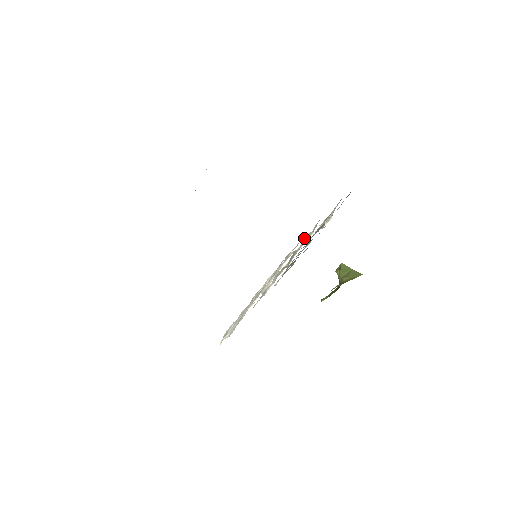
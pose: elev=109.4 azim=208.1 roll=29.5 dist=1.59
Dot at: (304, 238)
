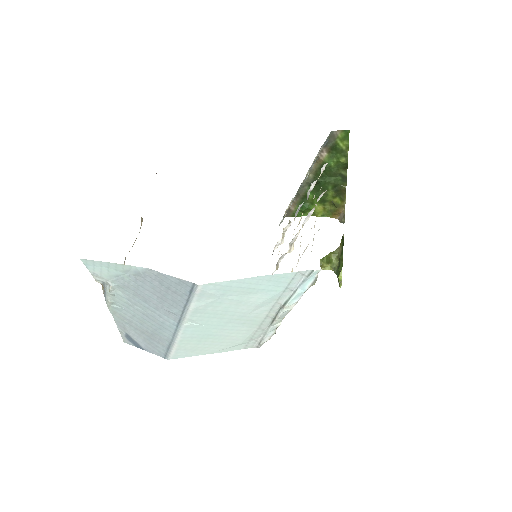
Dot at: occluded
